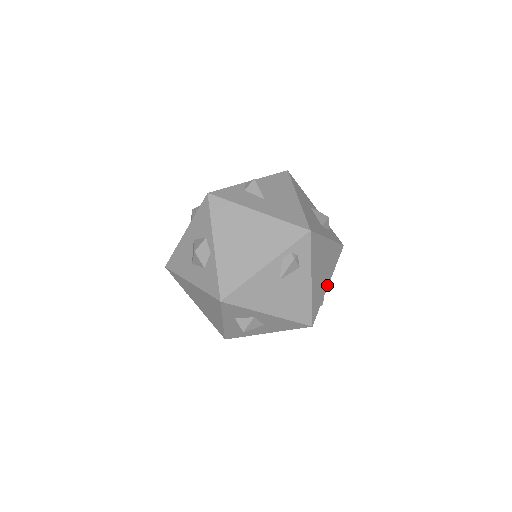
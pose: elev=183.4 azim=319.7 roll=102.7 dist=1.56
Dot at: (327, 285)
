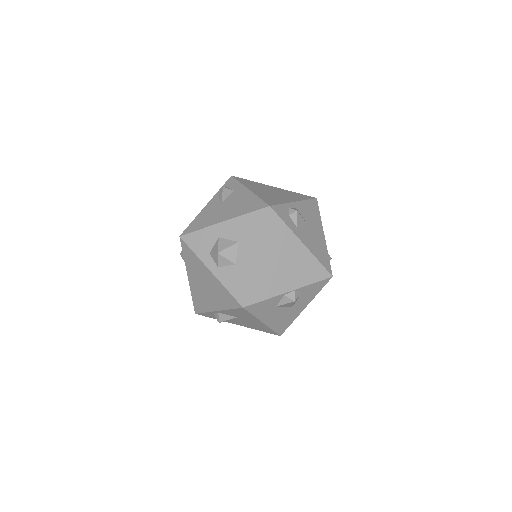
Dot at: (292, 201)
